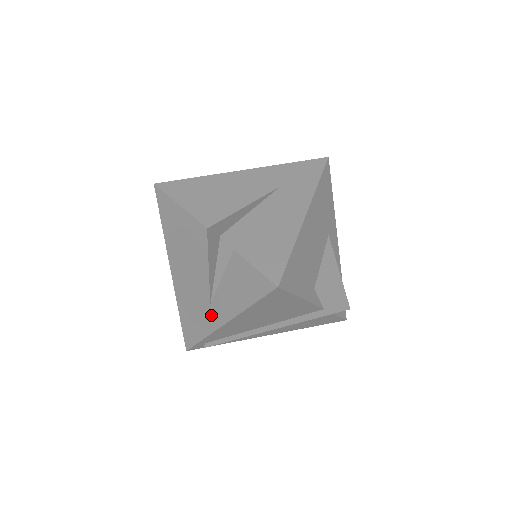
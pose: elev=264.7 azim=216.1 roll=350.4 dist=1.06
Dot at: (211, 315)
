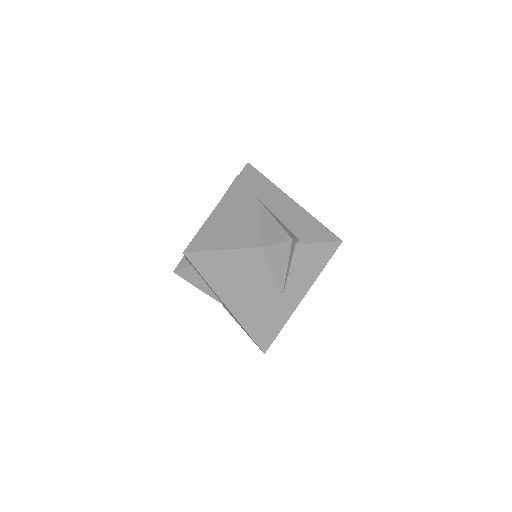
Dot at: (285, 306)
